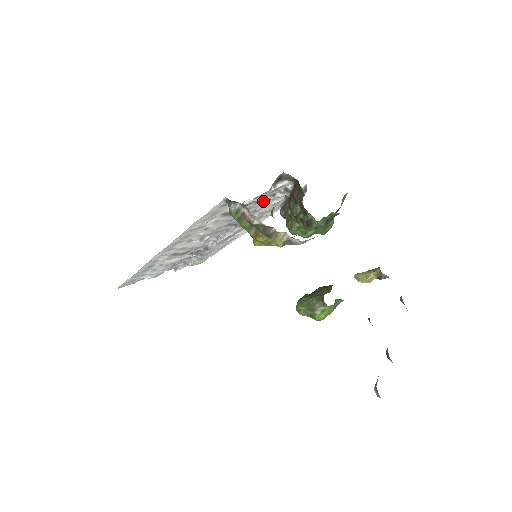
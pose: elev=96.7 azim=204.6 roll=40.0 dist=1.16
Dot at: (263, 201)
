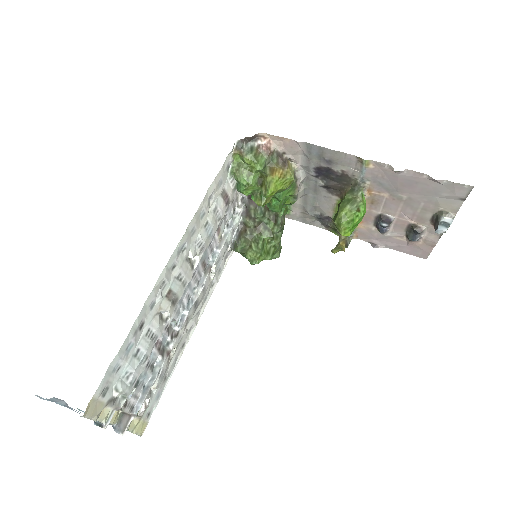
Dot at: (227, 220)
